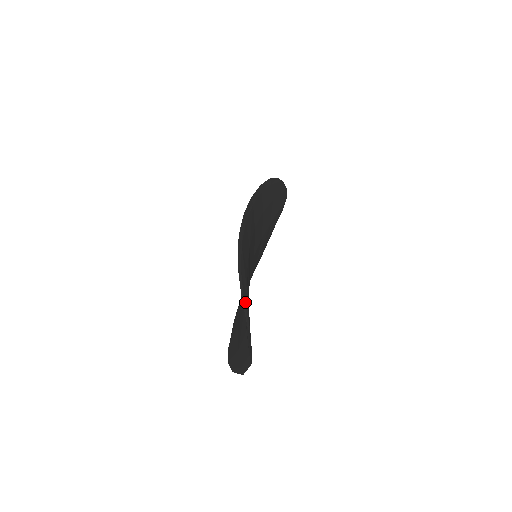
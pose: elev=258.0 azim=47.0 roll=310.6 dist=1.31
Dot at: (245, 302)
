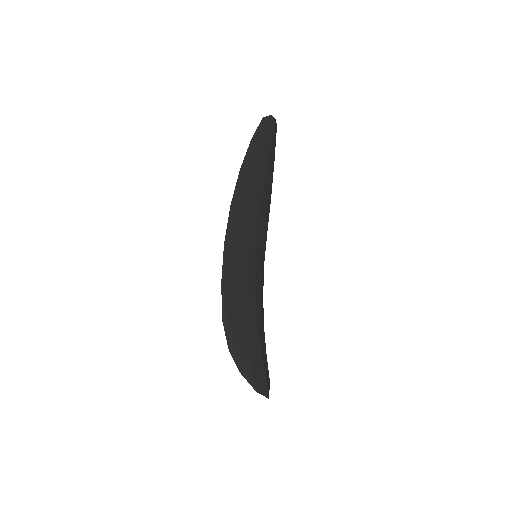
Dot at: (247, 373)
